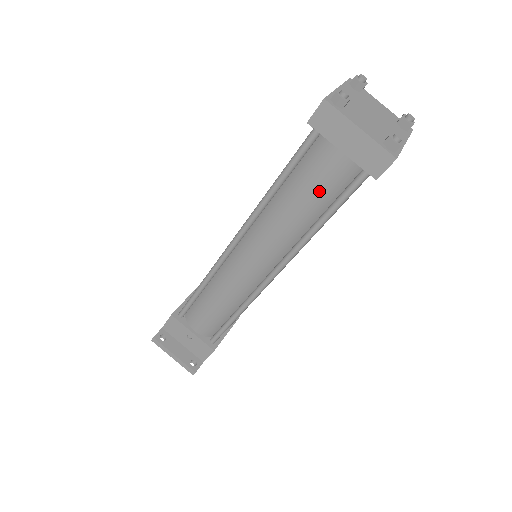
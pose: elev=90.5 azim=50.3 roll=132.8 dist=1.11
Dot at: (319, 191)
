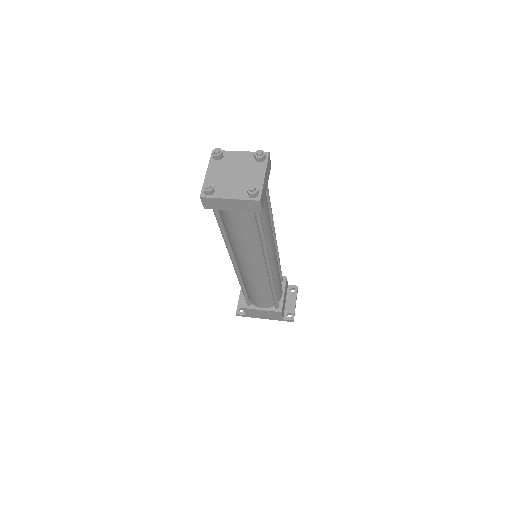
Dot at: occluded
